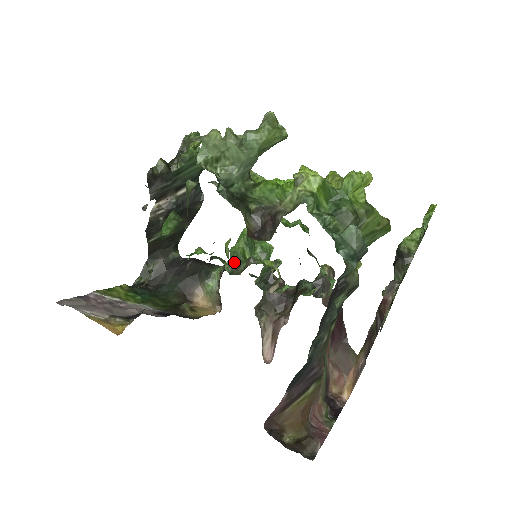
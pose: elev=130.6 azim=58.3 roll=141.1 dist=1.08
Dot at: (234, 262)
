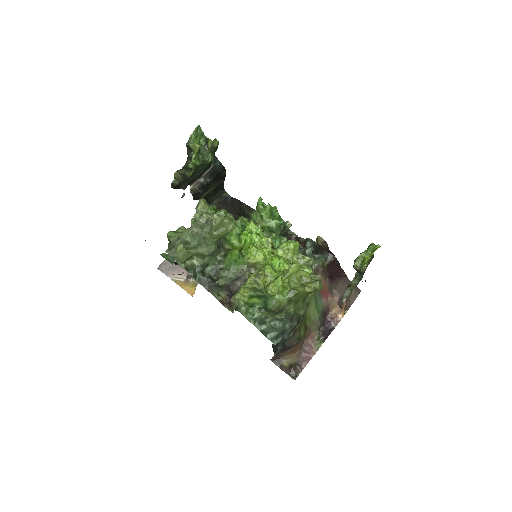
Dot at: occluded
